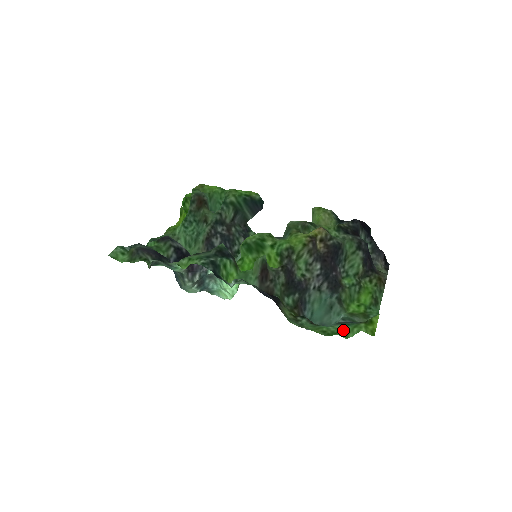
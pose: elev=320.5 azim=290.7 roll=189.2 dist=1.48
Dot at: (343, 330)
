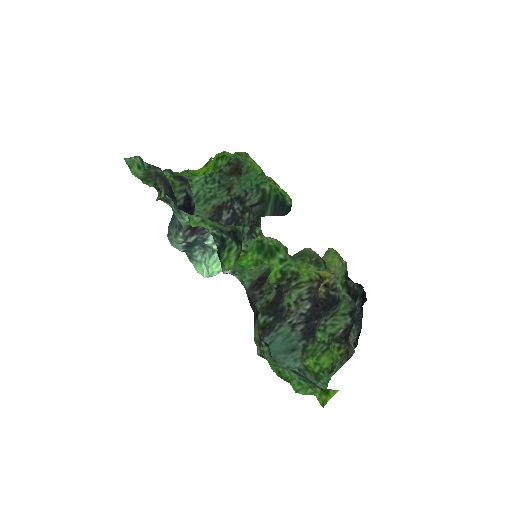
Dot at: (297, 382)
